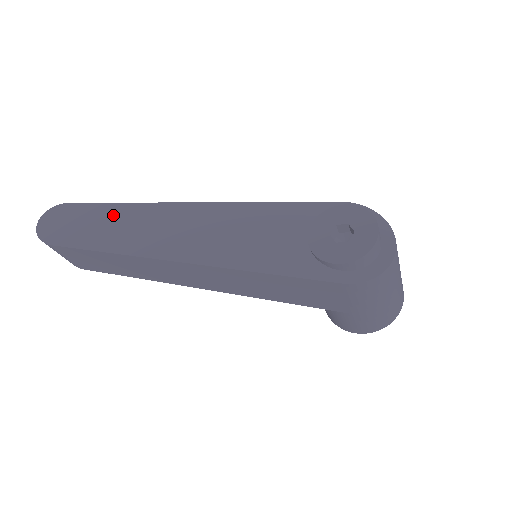
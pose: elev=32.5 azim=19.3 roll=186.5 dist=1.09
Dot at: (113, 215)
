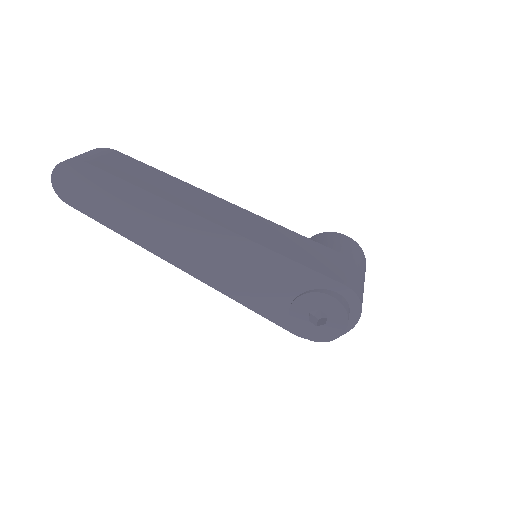
Dot at: (135, 201)
